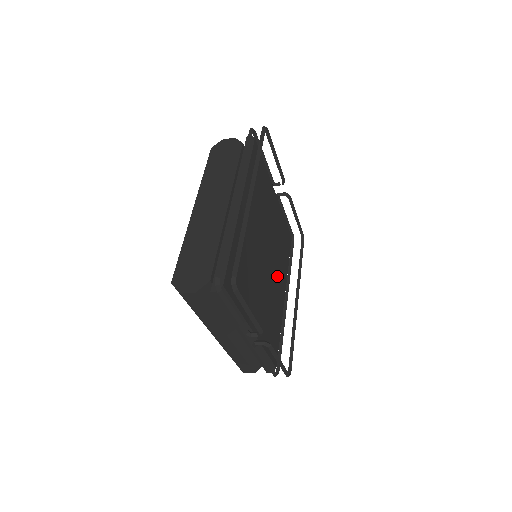
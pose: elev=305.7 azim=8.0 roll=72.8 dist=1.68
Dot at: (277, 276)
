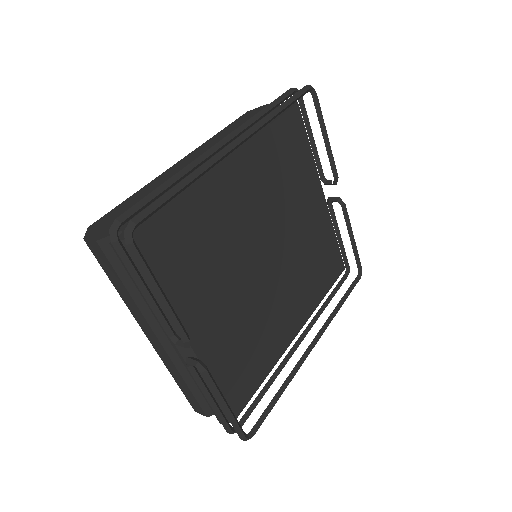
Dot at: (287, 299)
